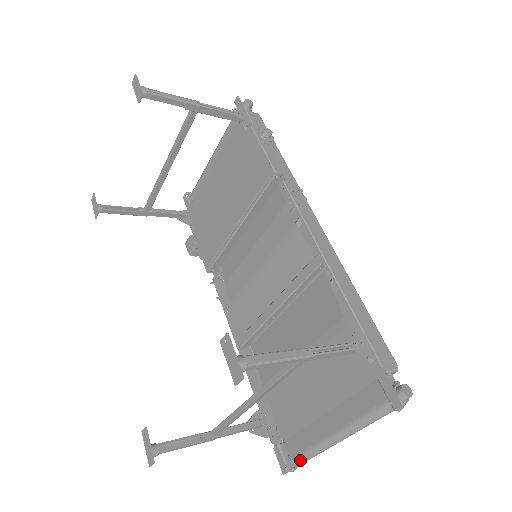
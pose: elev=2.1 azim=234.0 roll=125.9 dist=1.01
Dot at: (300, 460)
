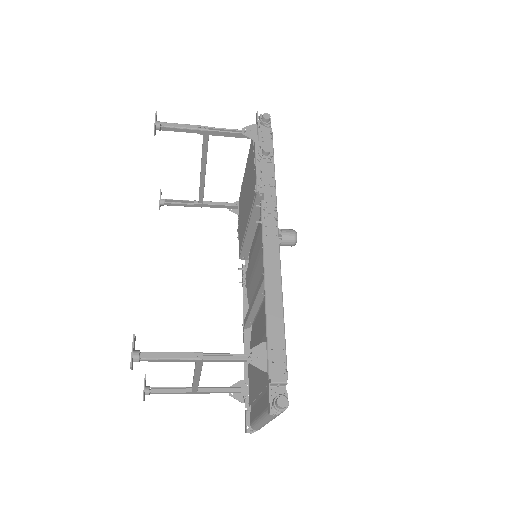
Dot at: (253, 427)
